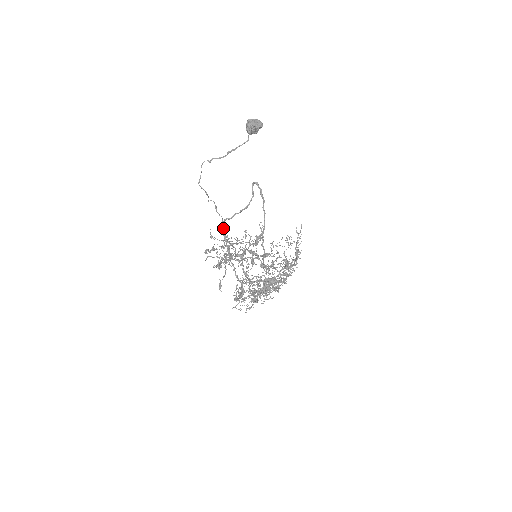
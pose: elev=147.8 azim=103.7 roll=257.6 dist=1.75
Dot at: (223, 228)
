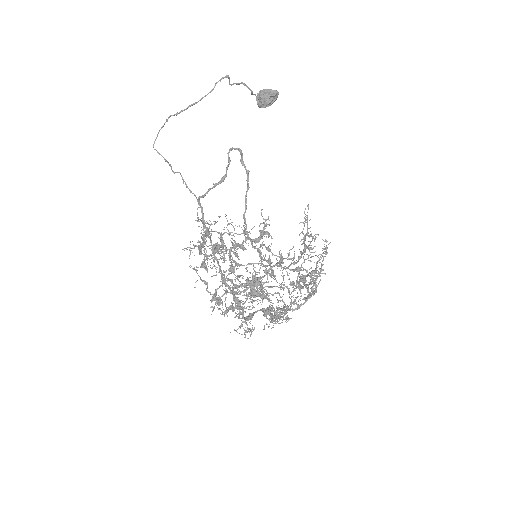
Dot at: (201, 212)
